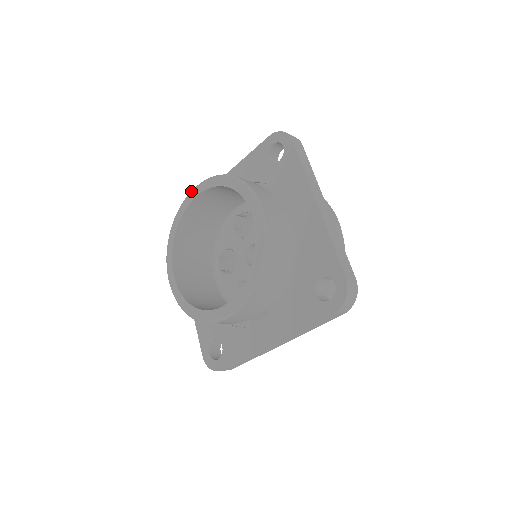
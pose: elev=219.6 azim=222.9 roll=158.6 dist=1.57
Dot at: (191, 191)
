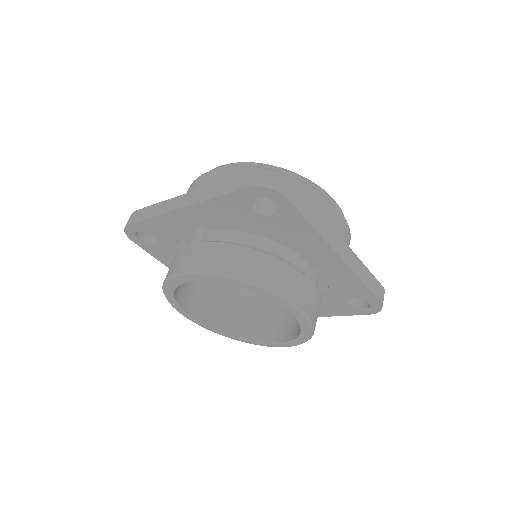
Dot at: (179, 276)
